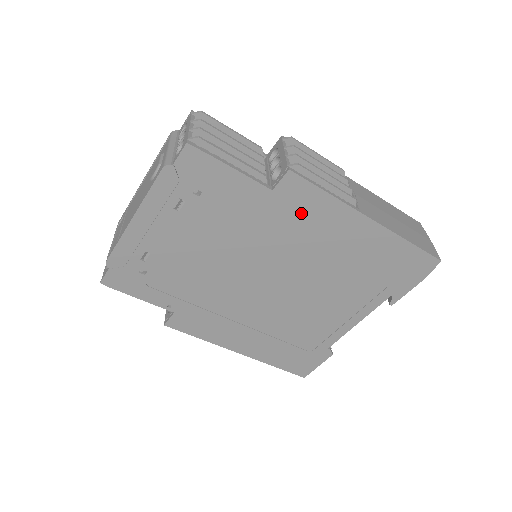
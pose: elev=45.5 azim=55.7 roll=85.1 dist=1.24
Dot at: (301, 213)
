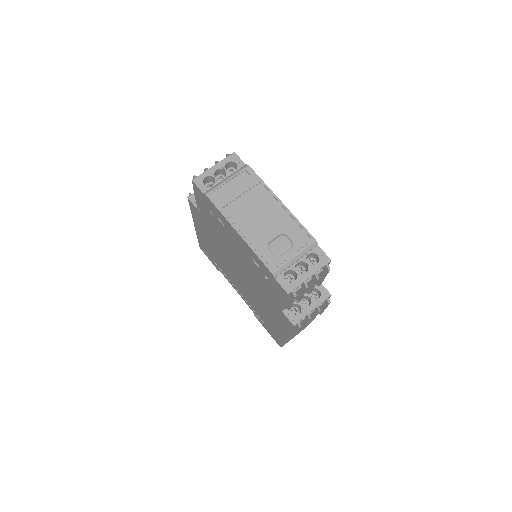
Dot at: (277, 314)
